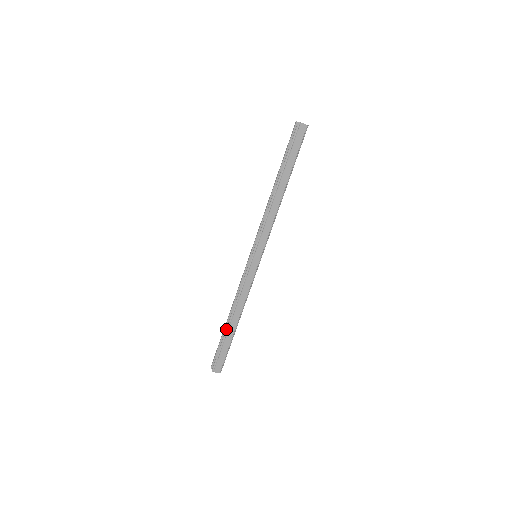
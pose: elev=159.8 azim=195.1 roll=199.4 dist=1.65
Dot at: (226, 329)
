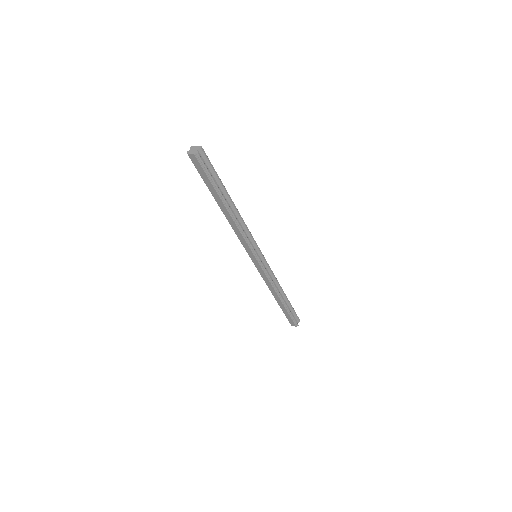
Dot at: occluded
